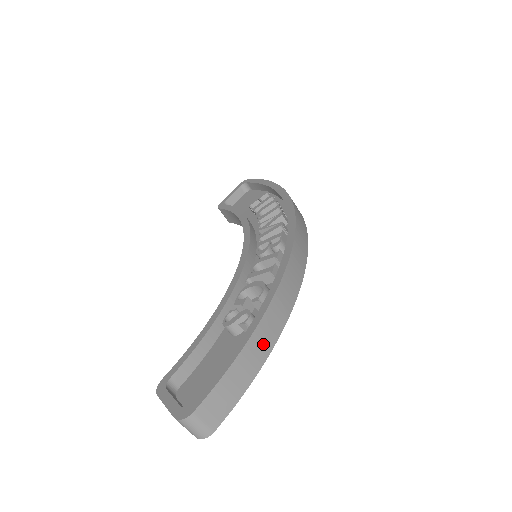
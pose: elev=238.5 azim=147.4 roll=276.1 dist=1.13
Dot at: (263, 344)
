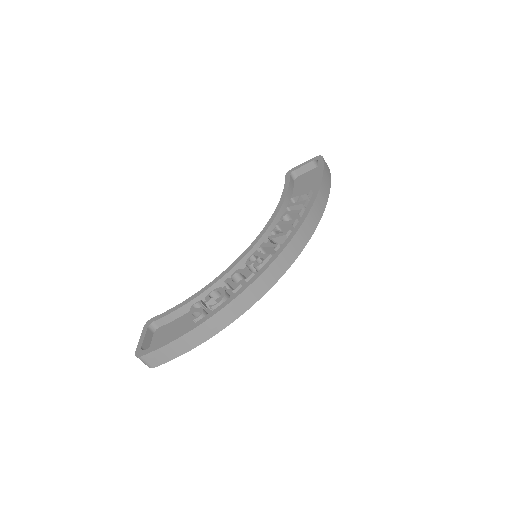
Dot at: (197, 338)
